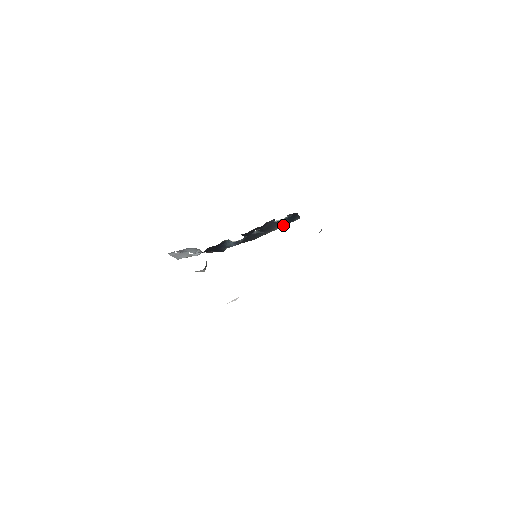
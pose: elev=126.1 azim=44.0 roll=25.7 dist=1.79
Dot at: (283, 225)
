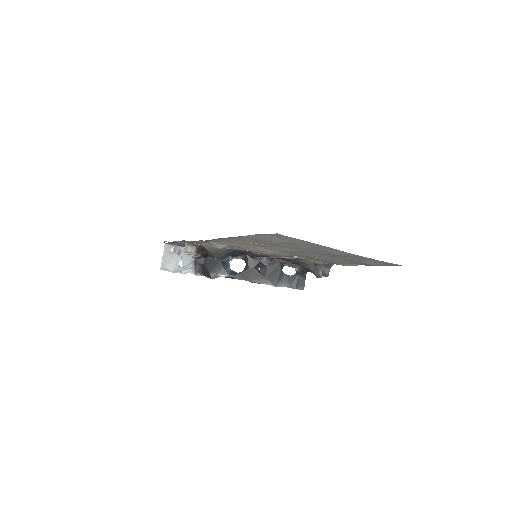
Dot at: occluded
